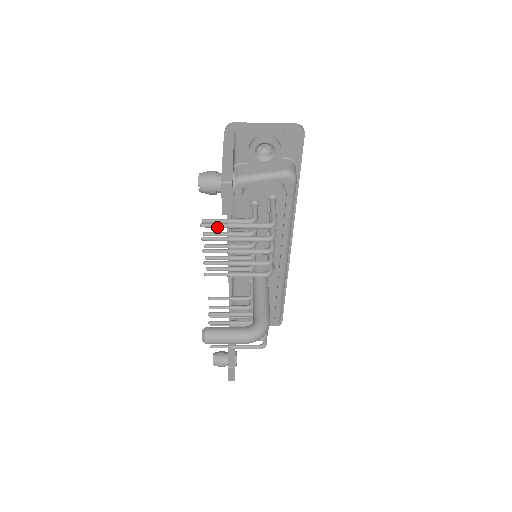
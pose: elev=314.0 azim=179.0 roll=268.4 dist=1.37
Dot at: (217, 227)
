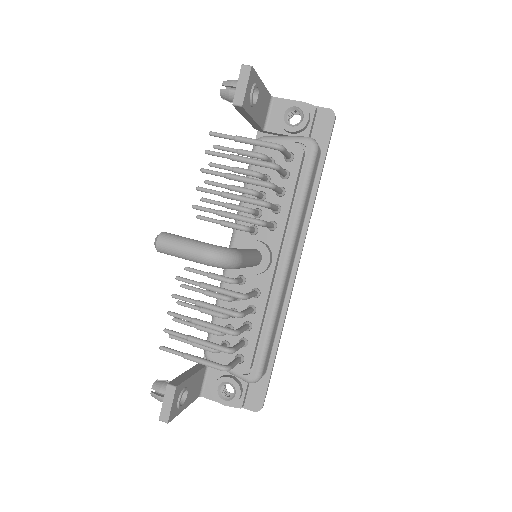
Dot at: (224, 137)
